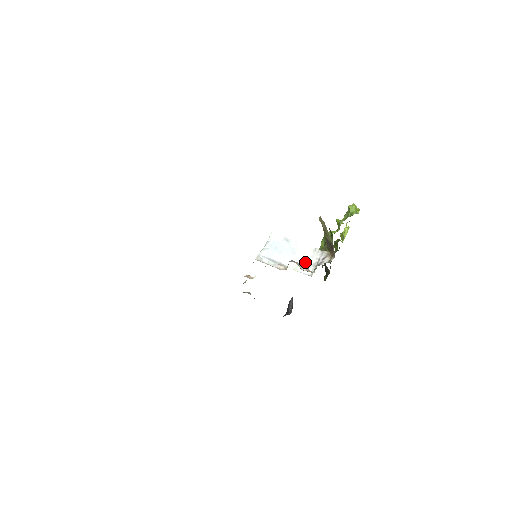
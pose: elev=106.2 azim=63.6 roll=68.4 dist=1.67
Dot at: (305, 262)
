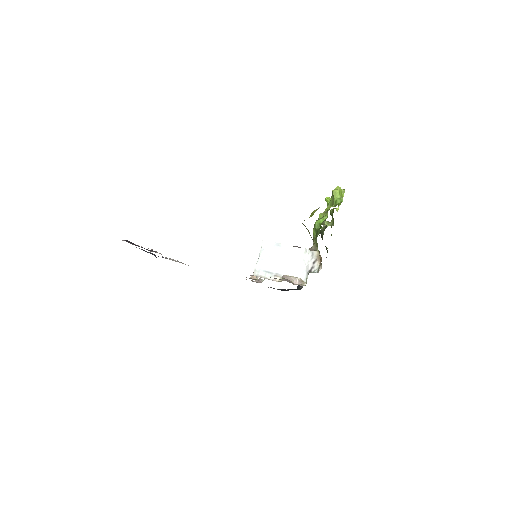
Dot at: (298, 267)
